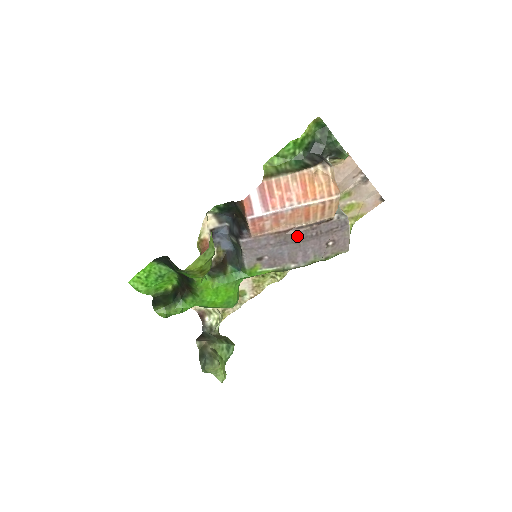
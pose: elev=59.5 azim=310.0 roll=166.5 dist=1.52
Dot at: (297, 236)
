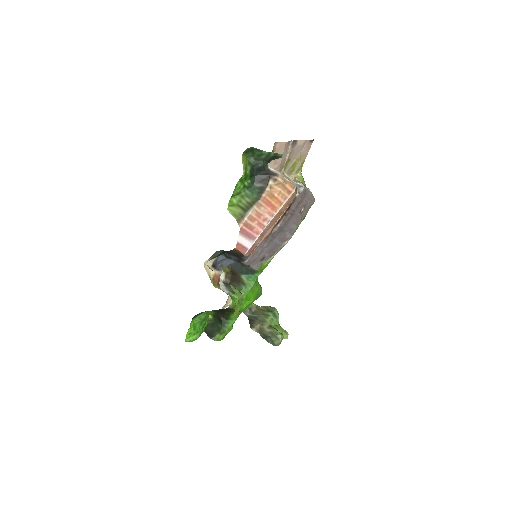
Dot at: (280, 228)
